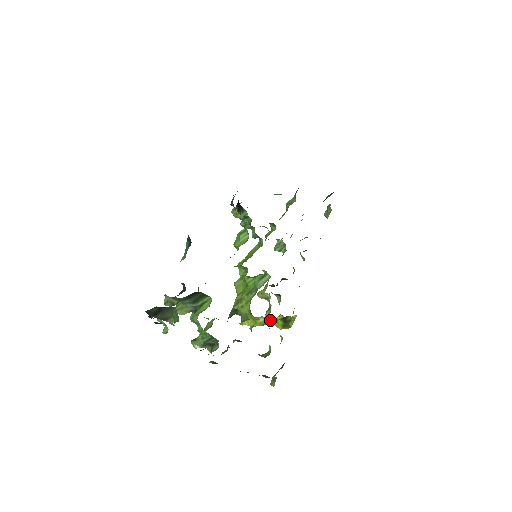
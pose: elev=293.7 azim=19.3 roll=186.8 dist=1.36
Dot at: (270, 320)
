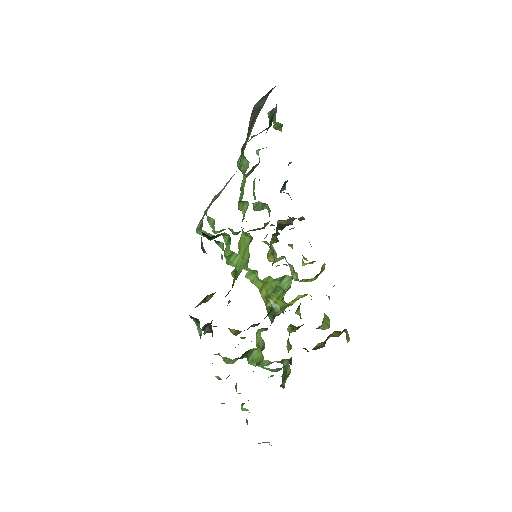
Dot at: occluded
